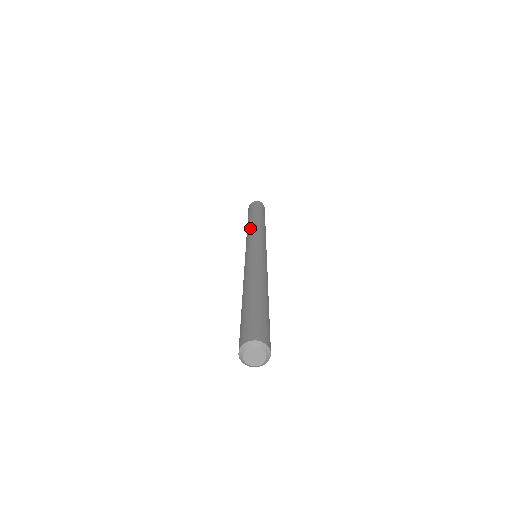
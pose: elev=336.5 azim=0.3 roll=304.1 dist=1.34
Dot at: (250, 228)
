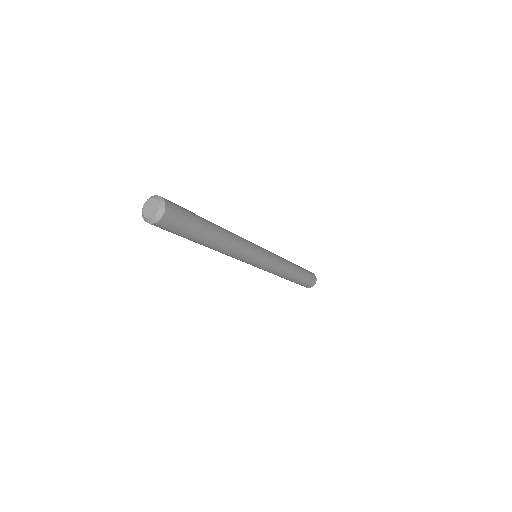
Dot at: occluded
